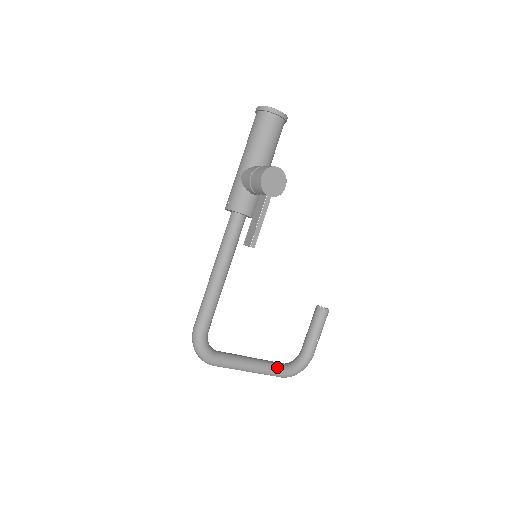
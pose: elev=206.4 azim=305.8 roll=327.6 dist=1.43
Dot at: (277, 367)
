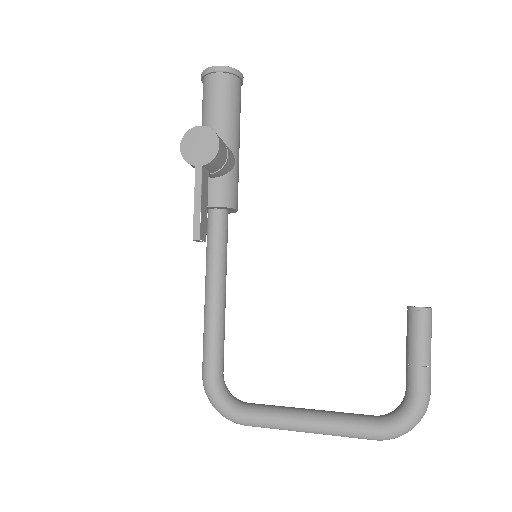
Dot at: (354, 421)
